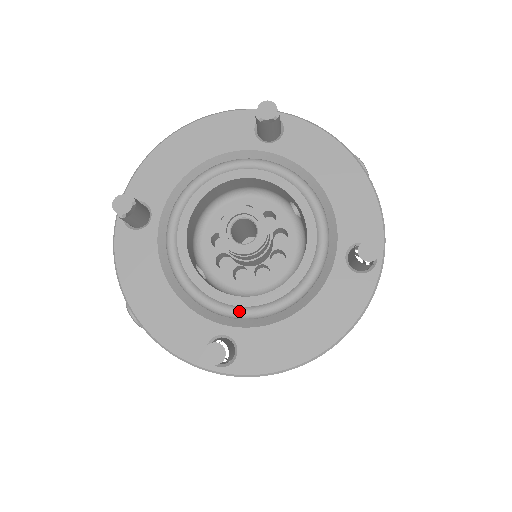
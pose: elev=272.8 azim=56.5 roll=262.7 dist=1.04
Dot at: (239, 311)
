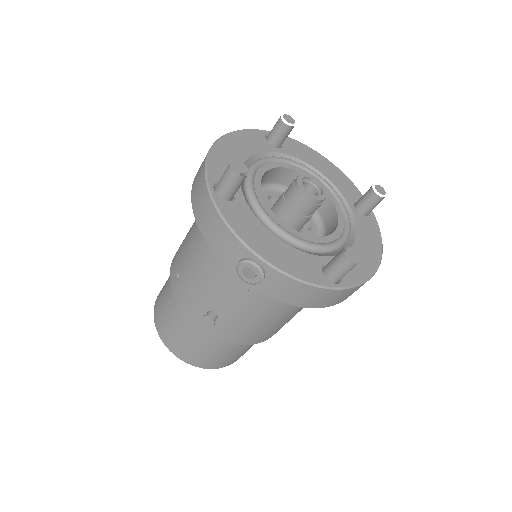
Dot at: (327, 245)
